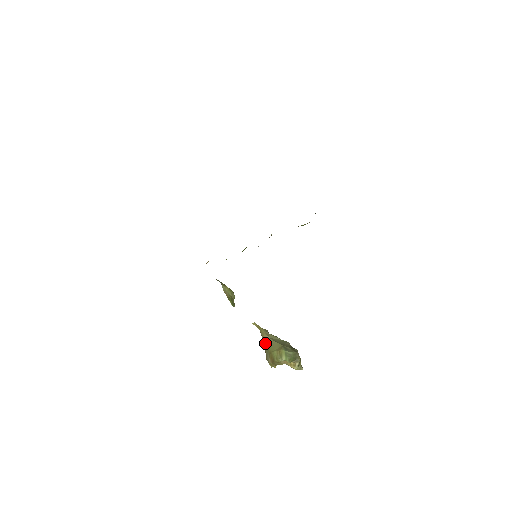
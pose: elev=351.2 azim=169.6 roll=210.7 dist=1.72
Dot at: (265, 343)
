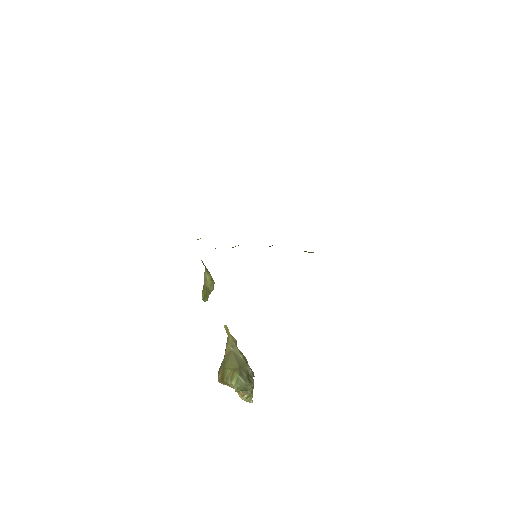
Dot at: (226, 354)
